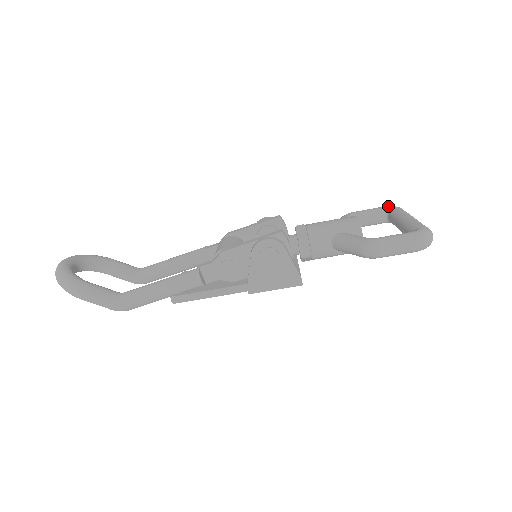
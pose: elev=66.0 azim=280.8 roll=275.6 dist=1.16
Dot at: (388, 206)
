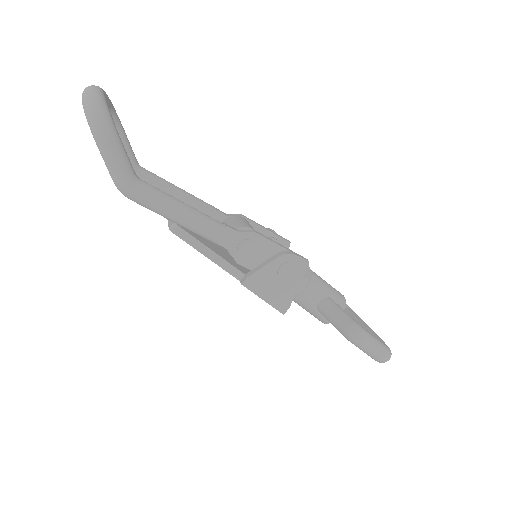
Dot at: occluded
